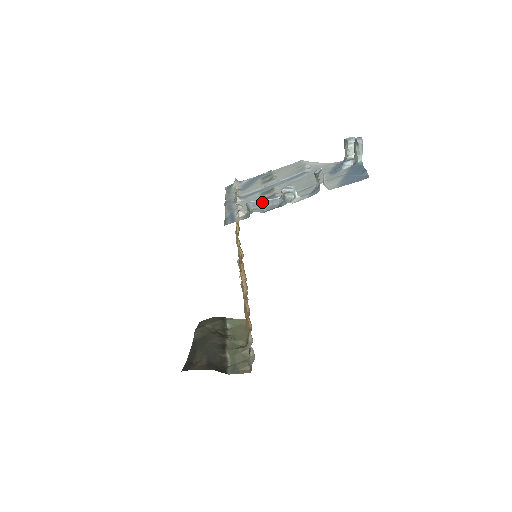
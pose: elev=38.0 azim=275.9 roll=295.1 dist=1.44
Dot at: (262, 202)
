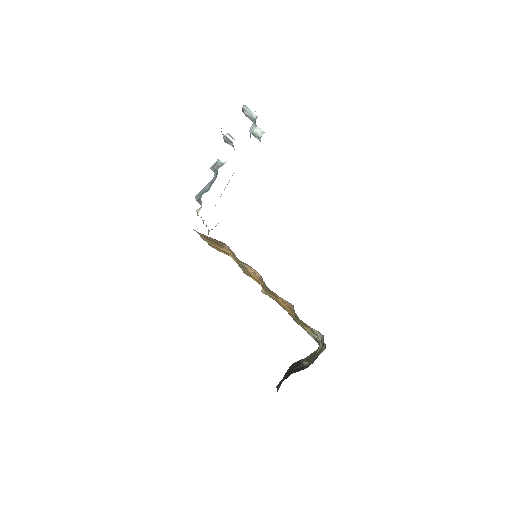
Dot at: (204, 187)
